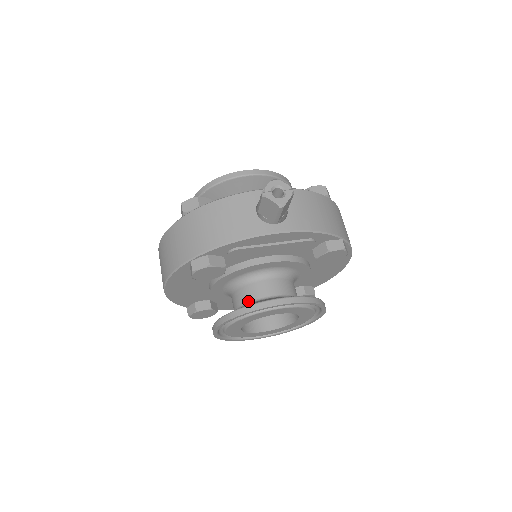
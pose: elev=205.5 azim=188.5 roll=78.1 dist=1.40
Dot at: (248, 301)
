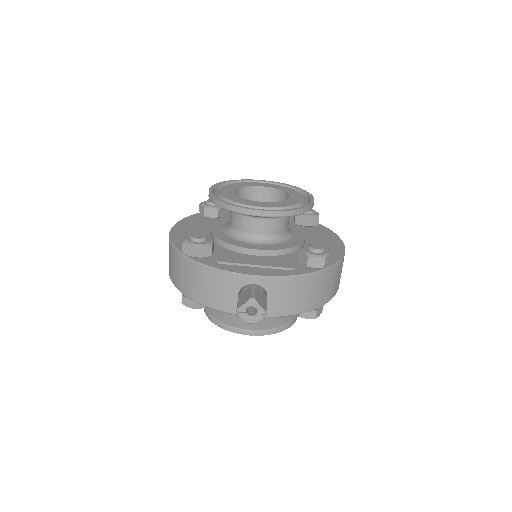
Dot at: occluded
